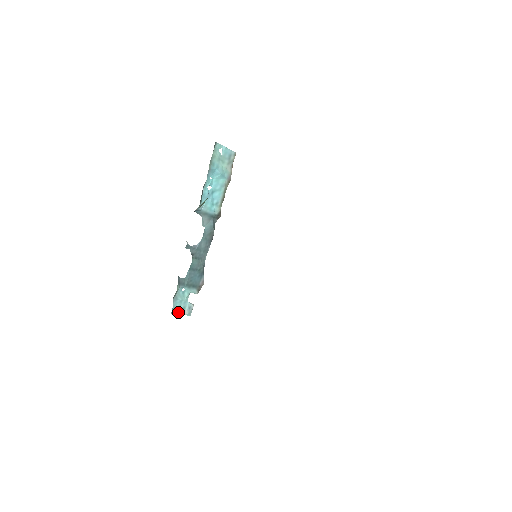
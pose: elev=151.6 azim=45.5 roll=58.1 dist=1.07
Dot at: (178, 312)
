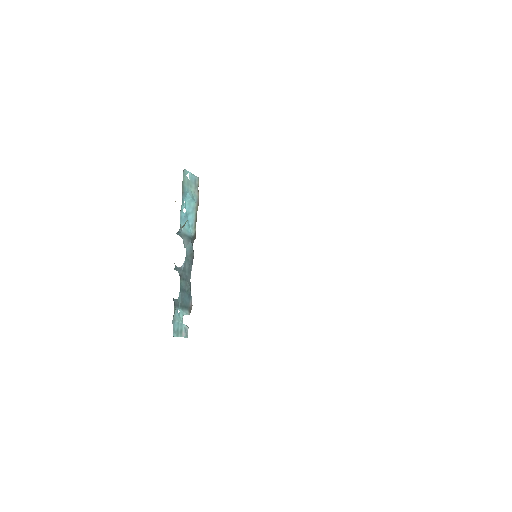
Dot at: (177, 335)
